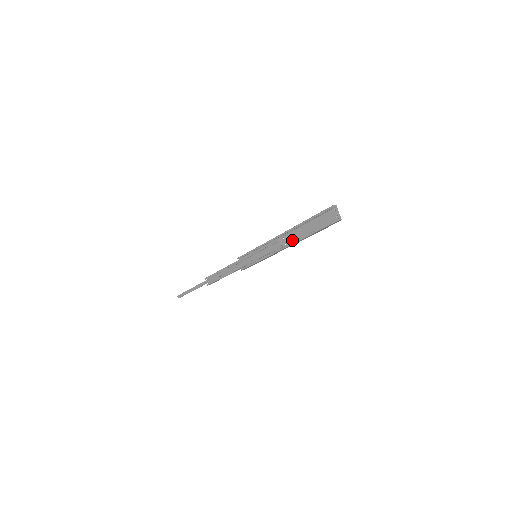
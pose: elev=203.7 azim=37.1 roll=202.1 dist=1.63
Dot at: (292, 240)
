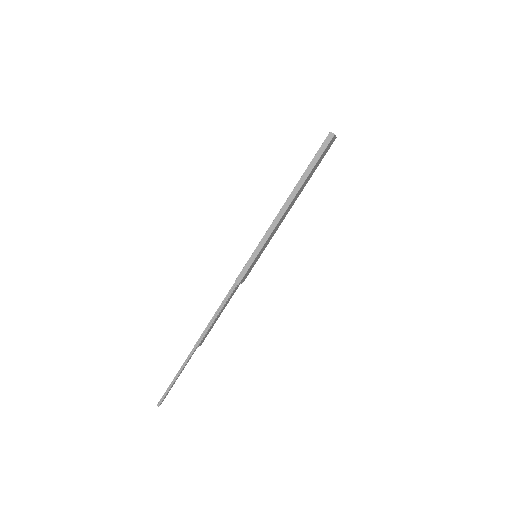
Dot at: (292, 202)
